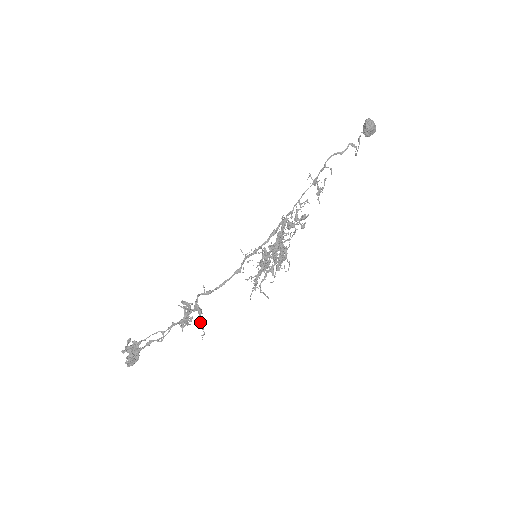
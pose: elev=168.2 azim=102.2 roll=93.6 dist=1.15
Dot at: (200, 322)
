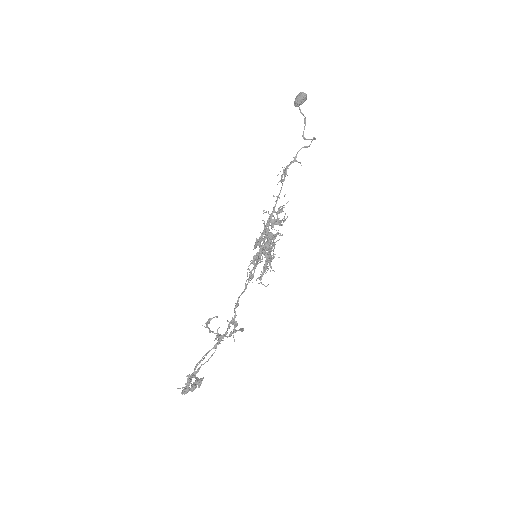
Dot at: occluded
